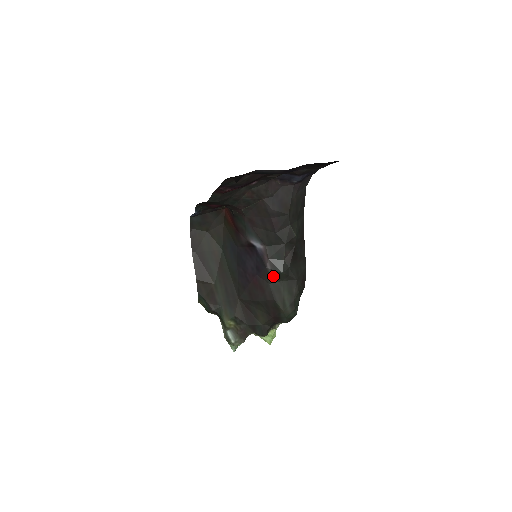
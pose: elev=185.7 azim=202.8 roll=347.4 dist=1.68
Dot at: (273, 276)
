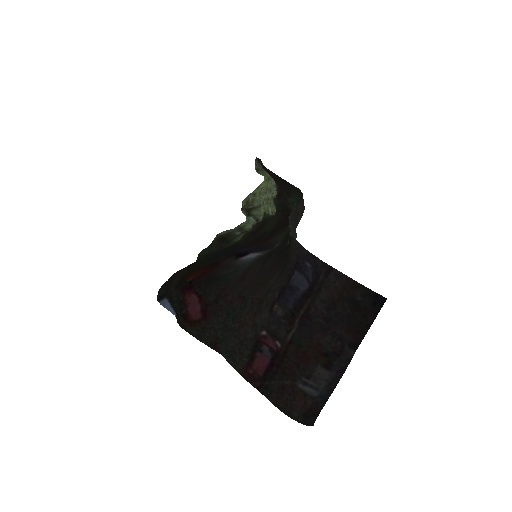
Dot at: (281, 240)
